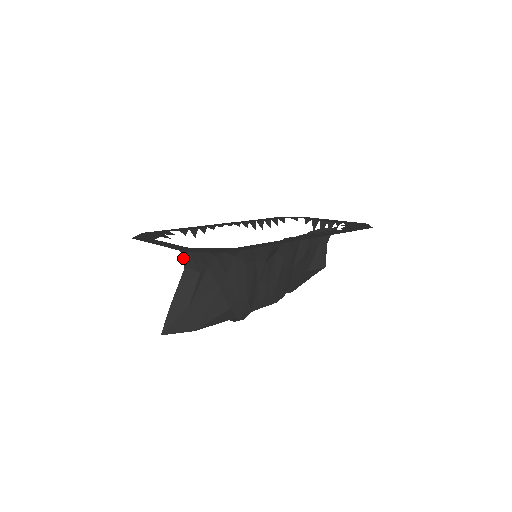
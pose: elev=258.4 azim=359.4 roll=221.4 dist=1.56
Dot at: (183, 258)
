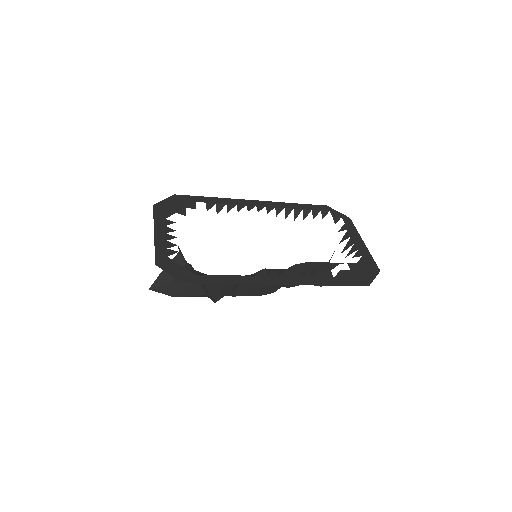
Dot at: occluded
